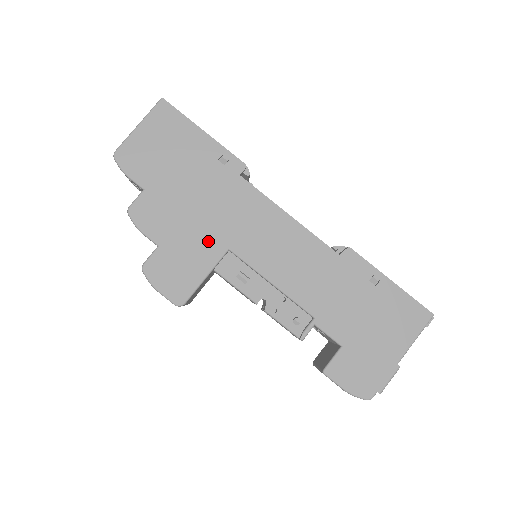
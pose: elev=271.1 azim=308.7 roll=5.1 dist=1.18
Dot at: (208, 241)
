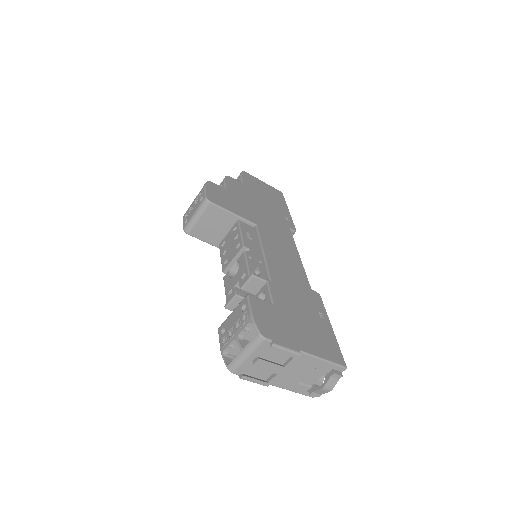
Dot at: (250, 214)
